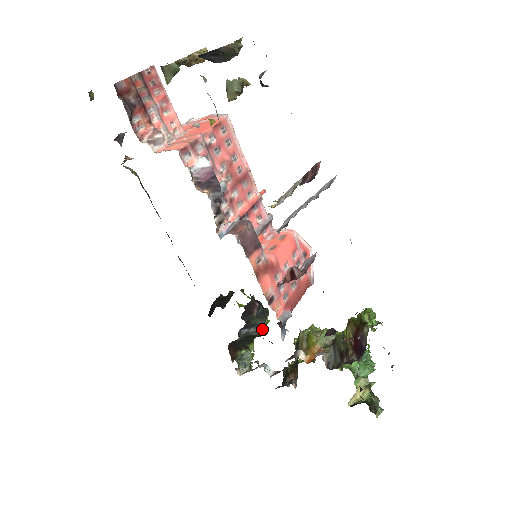
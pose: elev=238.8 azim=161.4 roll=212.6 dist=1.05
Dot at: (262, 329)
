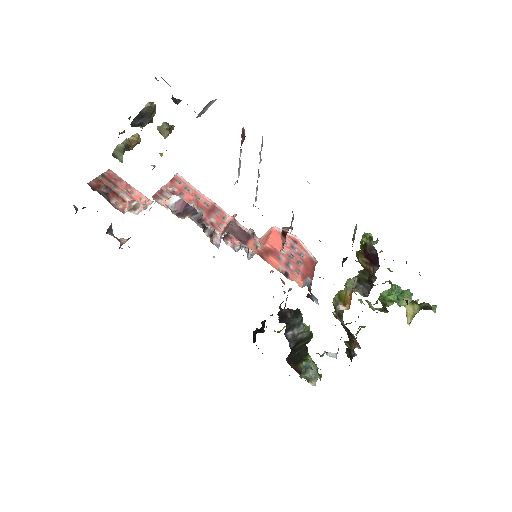
Dot at: (305, 329)
